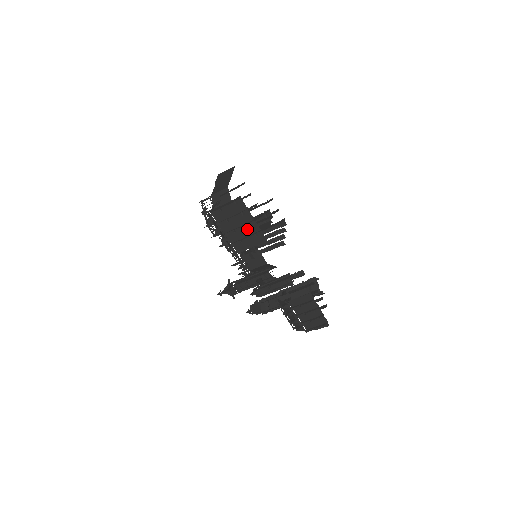
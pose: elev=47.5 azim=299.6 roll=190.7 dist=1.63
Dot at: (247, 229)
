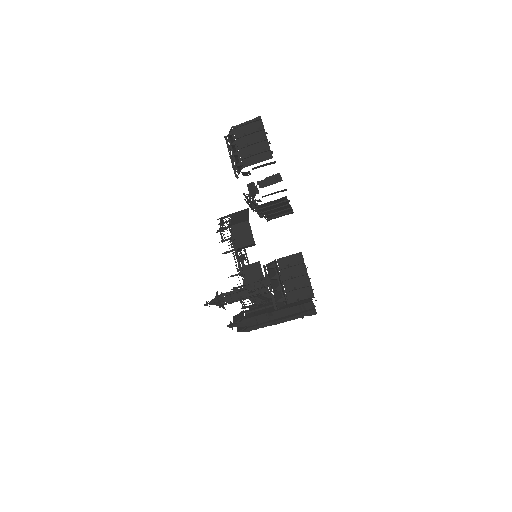
Dot at: (258, 145)
